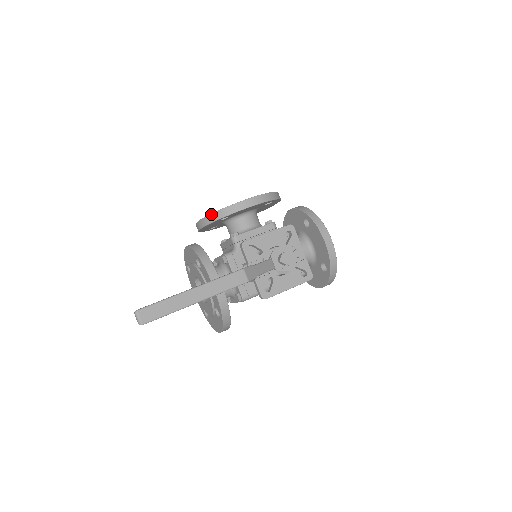
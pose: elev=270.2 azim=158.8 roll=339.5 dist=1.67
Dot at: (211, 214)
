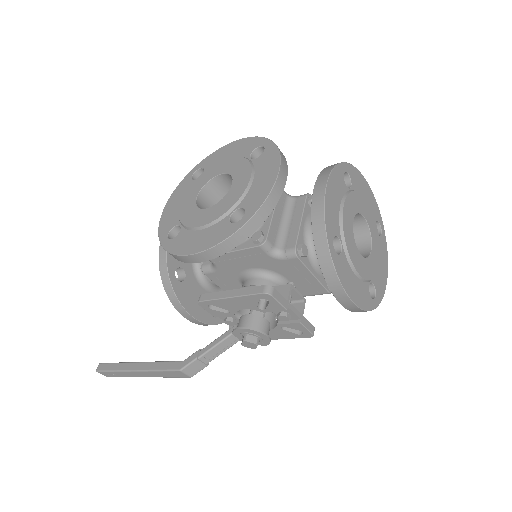
Dot at: (159, 240)
